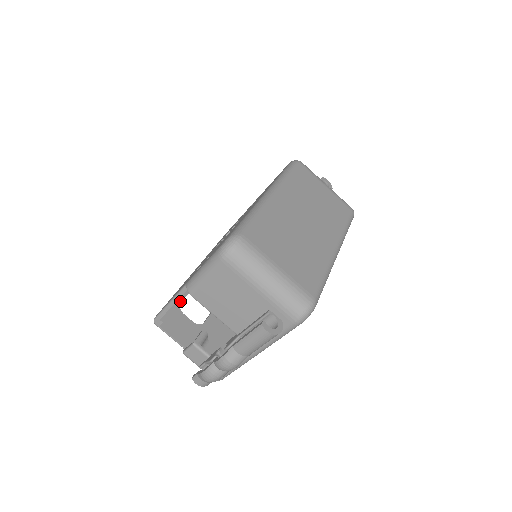
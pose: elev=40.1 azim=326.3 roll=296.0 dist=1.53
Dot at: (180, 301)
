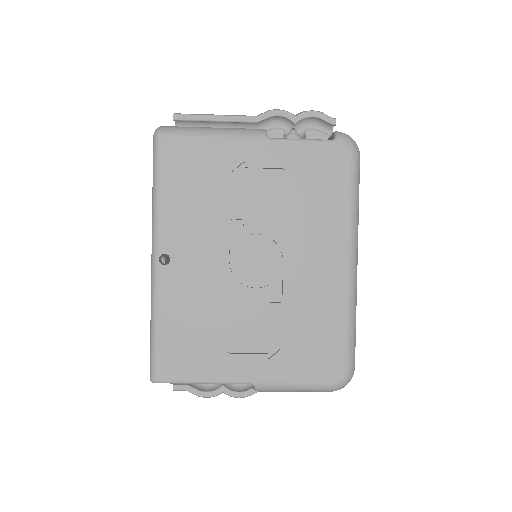
Dot at: occluded
